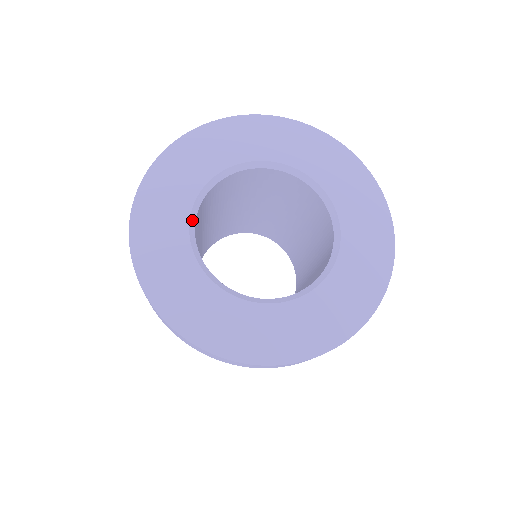
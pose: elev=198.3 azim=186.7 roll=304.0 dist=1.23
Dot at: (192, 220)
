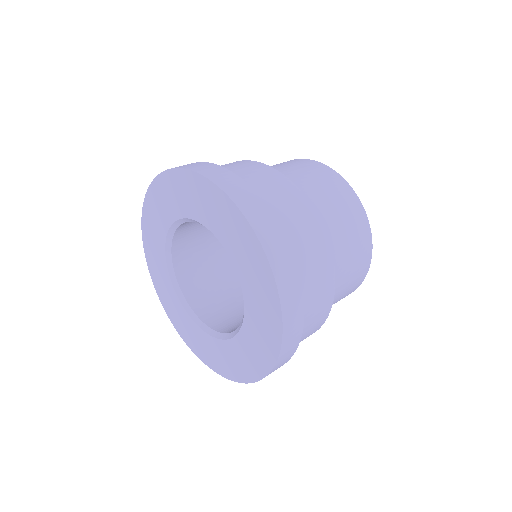
Dot at: (170, 268)
